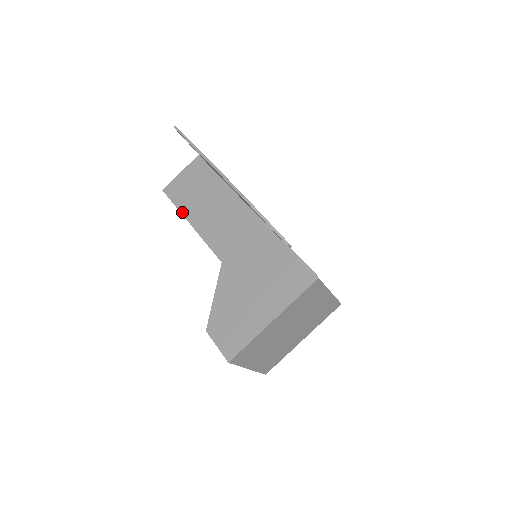
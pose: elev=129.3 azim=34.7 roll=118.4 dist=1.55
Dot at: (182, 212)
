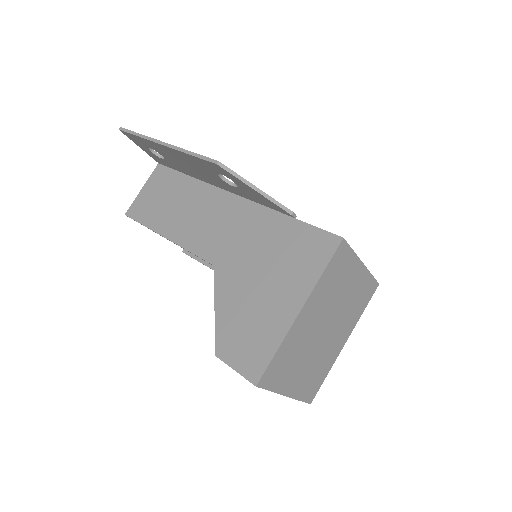
Dot at: (153, 229)
